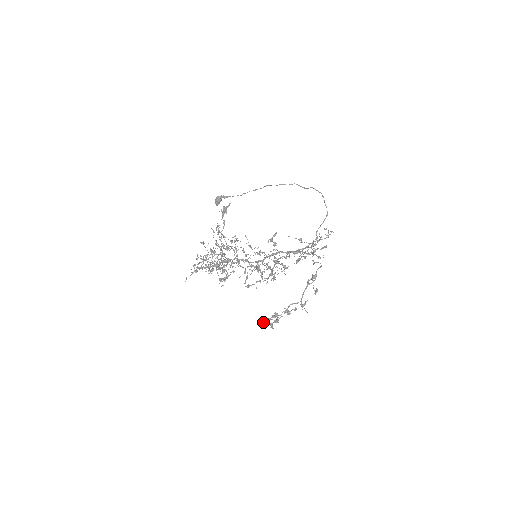
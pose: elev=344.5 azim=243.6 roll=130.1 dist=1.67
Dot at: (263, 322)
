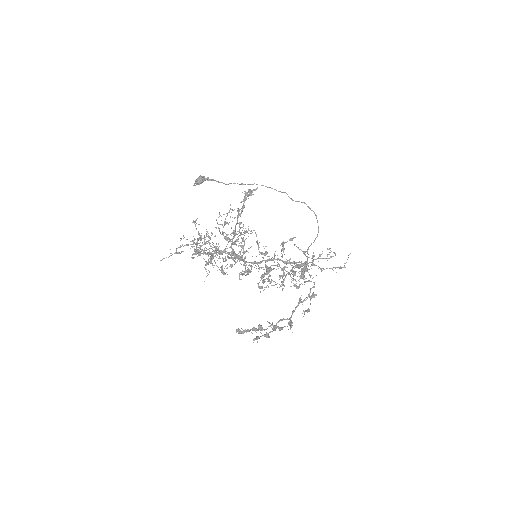
Dot at: (238, 333)
